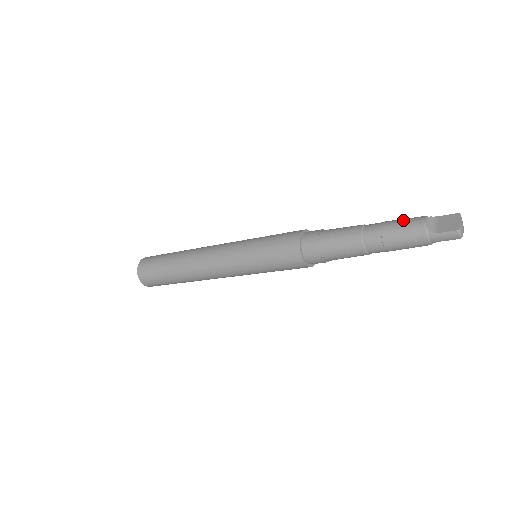
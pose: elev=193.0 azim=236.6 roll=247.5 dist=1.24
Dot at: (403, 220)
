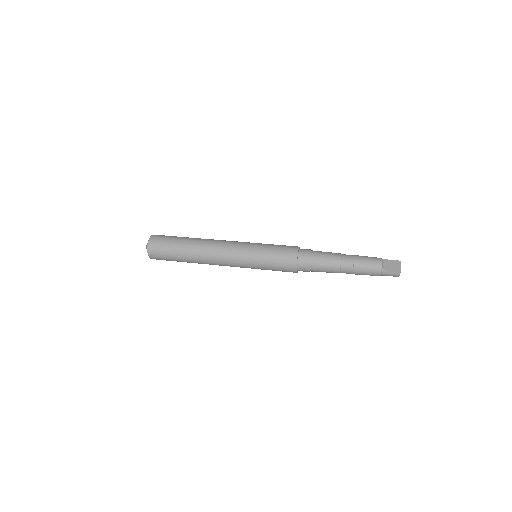
Dot at: (368, 258)
